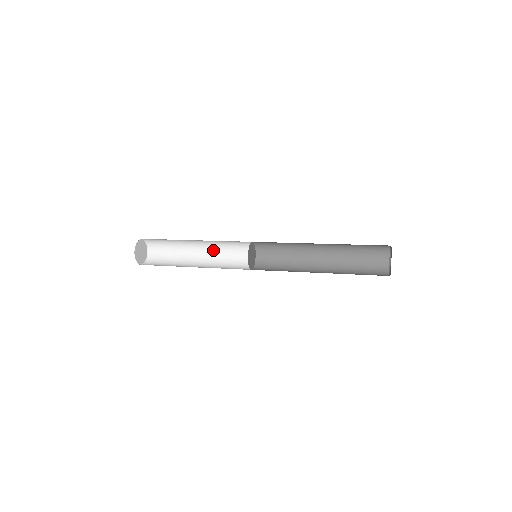
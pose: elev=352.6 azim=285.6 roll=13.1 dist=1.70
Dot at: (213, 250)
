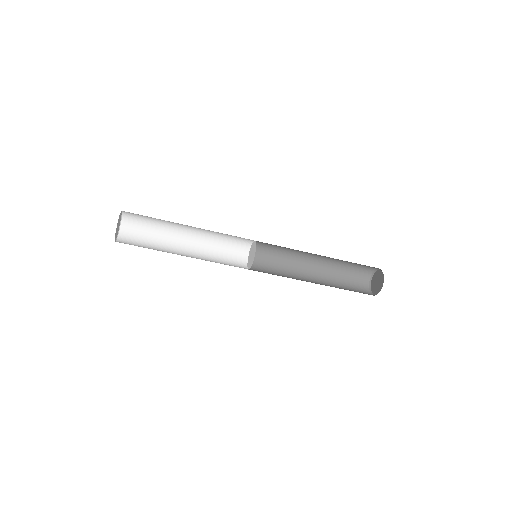
Dot at: (202, 246)
